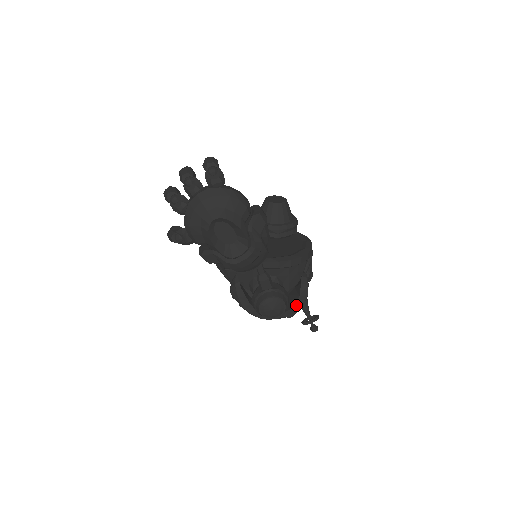
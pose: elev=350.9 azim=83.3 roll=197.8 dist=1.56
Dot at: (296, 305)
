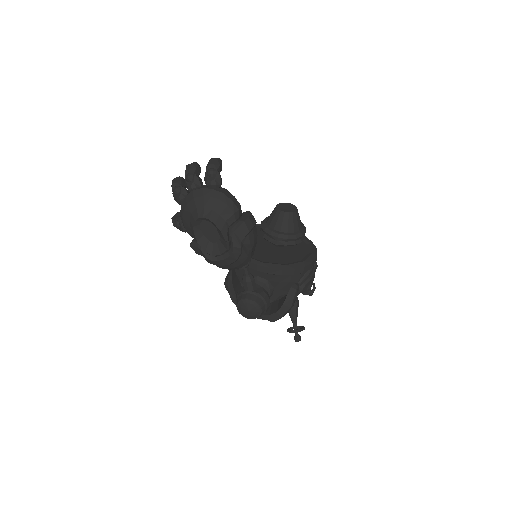
Dot at: (278, 312)
